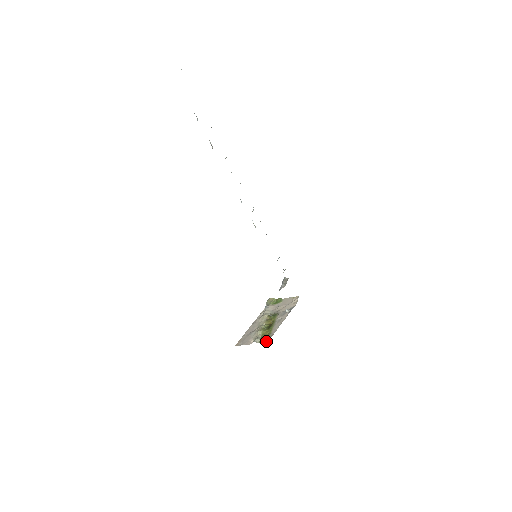
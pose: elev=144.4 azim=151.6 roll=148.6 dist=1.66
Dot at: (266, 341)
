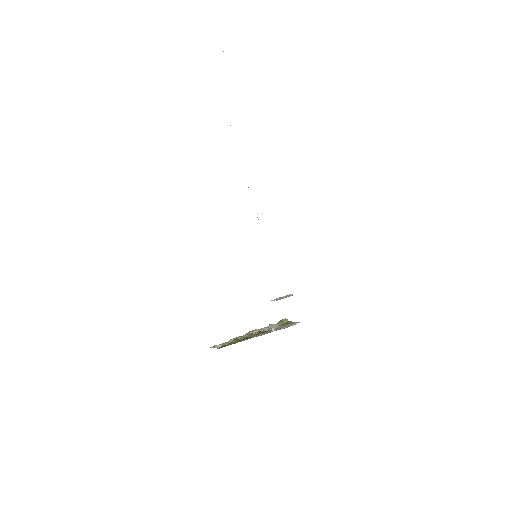
Dot at: (220, 347)
